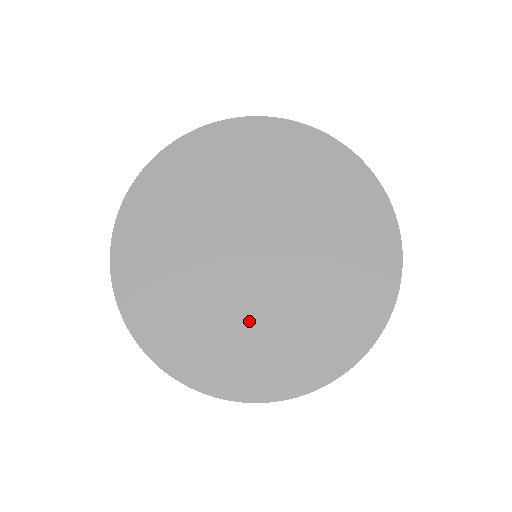
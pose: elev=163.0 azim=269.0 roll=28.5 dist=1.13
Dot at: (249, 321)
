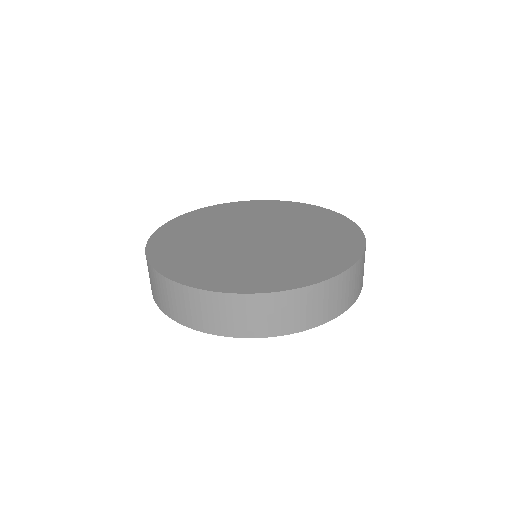
Dot at: (213, 253)
